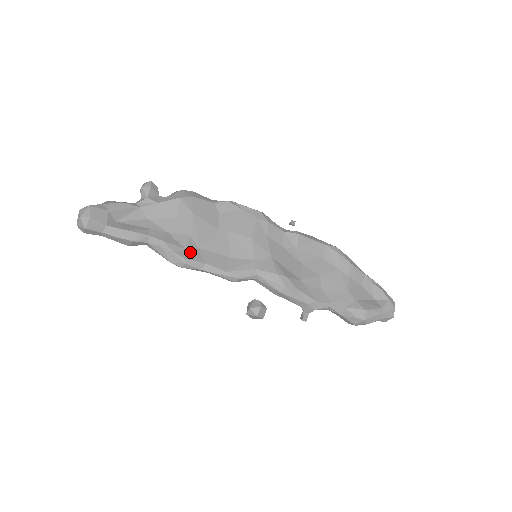
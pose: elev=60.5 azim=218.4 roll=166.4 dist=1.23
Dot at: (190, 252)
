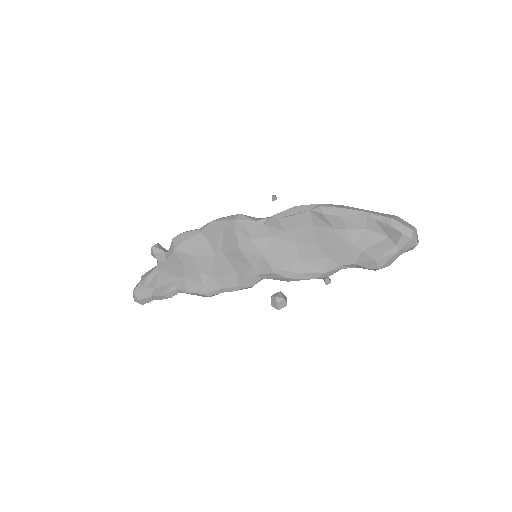
Dot at: (207, 286)
